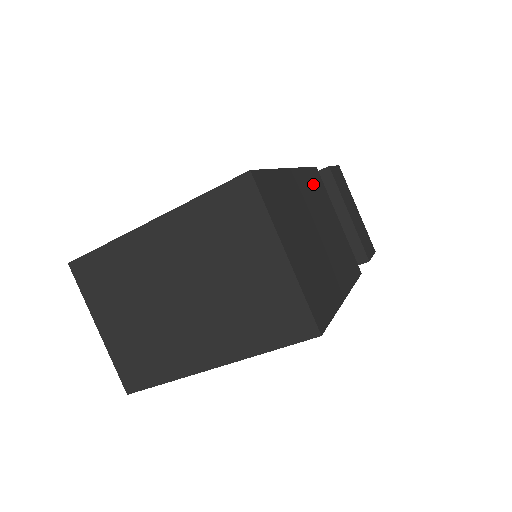
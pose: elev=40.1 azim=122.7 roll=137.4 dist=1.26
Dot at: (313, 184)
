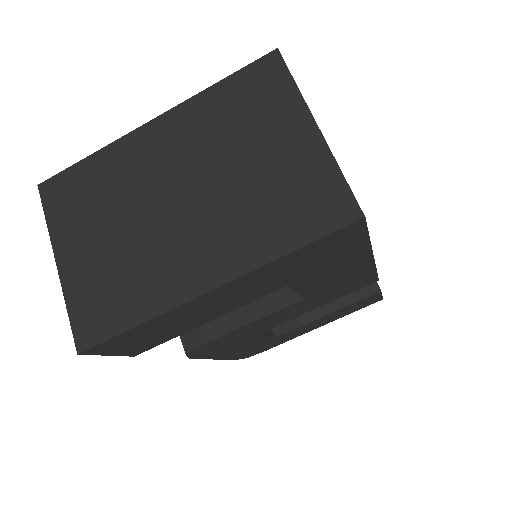
Dot at: occluded
